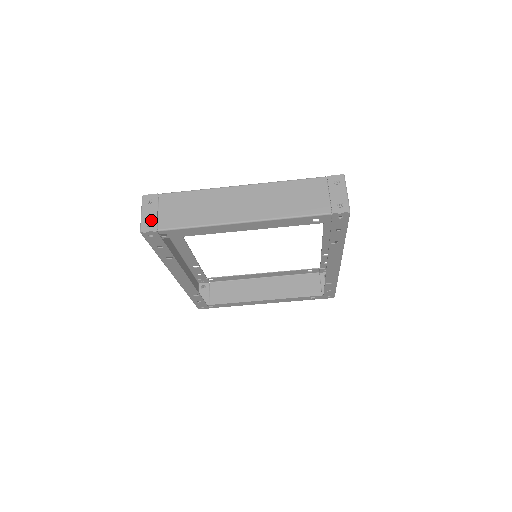
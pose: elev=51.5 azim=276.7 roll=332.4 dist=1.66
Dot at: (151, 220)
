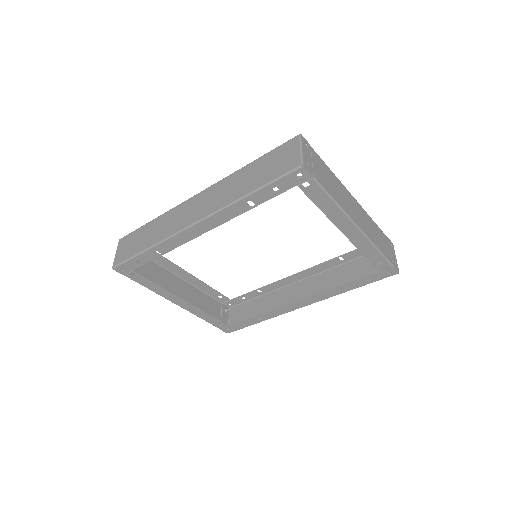
Dot at: (309, 163)
